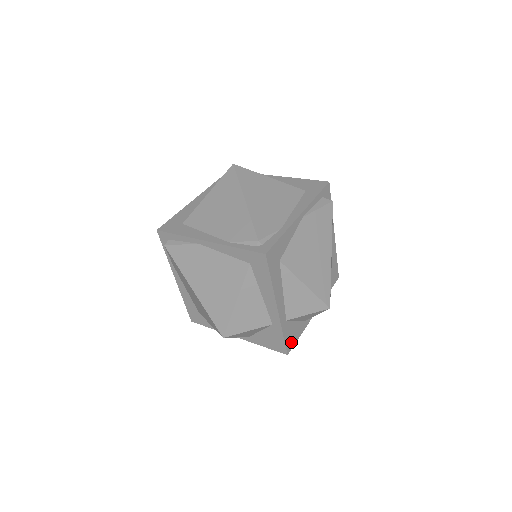
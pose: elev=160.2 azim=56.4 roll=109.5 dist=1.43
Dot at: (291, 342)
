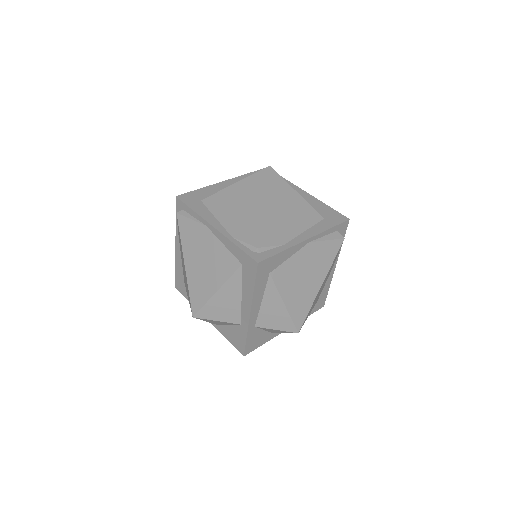
Dot at: (252, 347)
